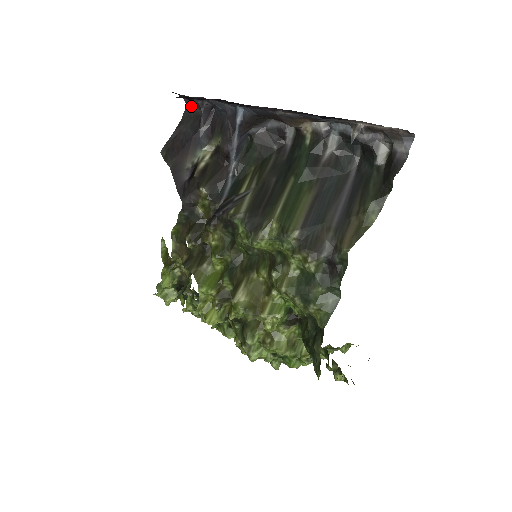
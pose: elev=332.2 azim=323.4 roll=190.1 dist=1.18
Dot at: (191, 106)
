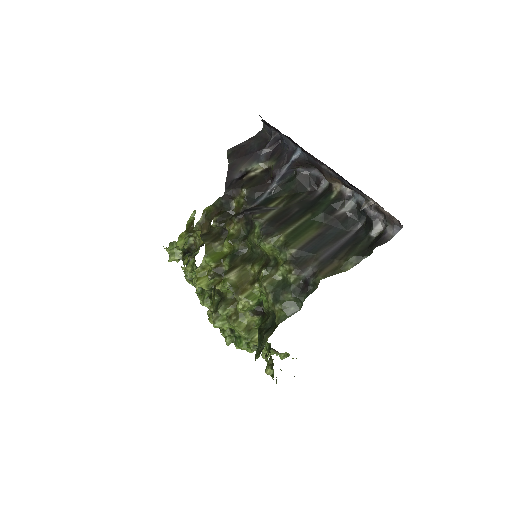
Dot at: (266, 130)
